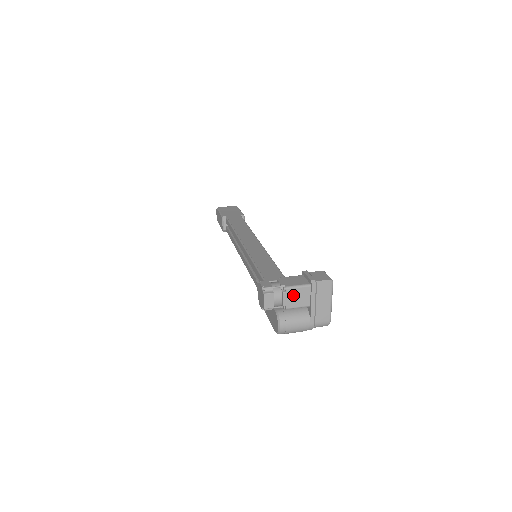
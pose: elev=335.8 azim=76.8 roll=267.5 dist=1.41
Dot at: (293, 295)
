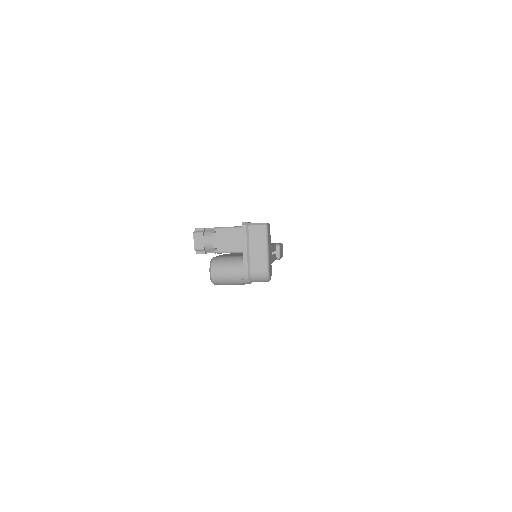
Dot at: (224, 237)
